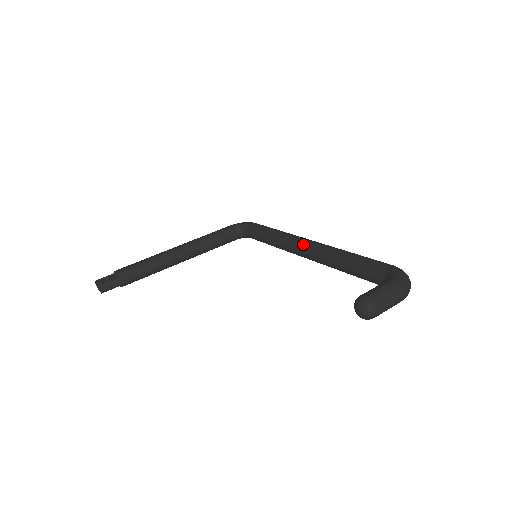
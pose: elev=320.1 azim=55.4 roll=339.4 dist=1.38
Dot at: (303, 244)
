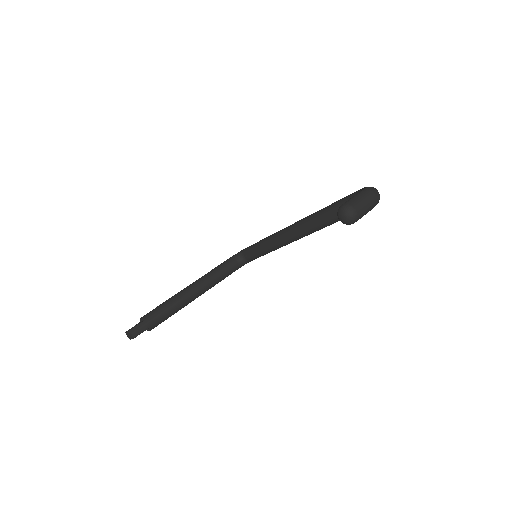
Dot at: (290, 227)
